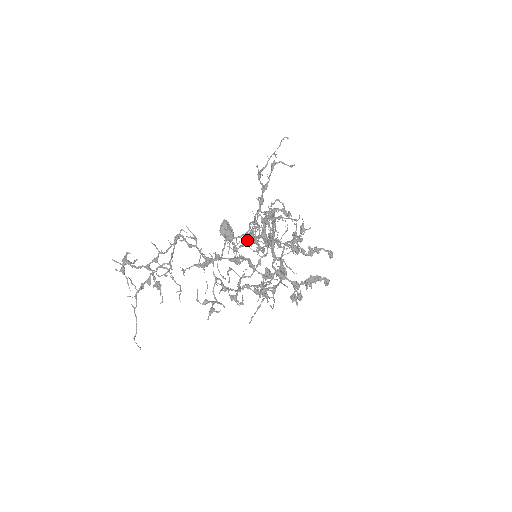
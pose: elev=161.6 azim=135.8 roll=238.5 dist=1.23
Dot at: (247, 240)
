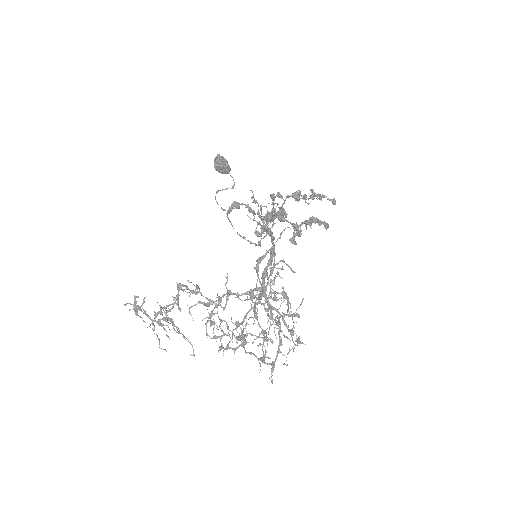
Dot at: (248, 312)
